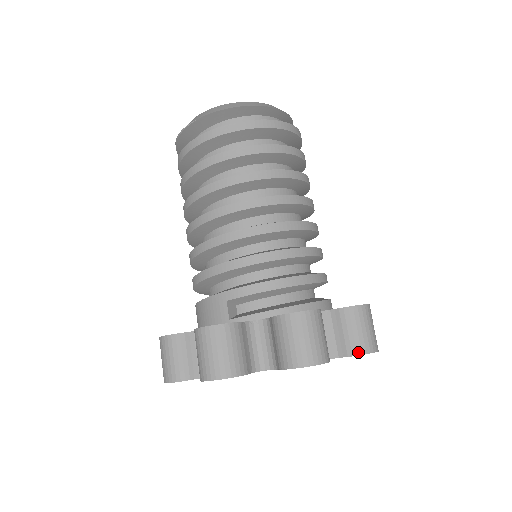
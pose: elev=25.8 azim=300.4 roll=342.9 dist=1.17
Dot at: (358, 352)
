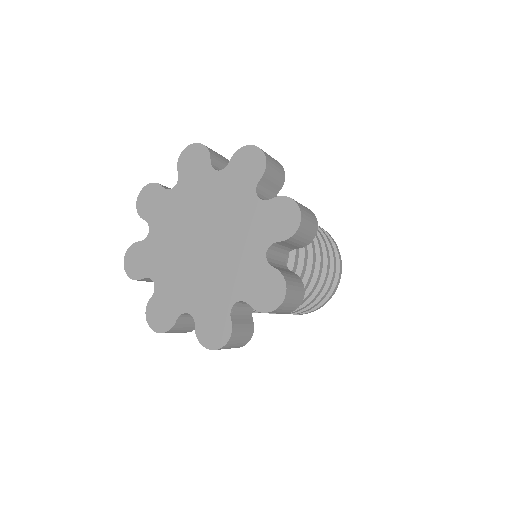
Dot at: (239, 151)
